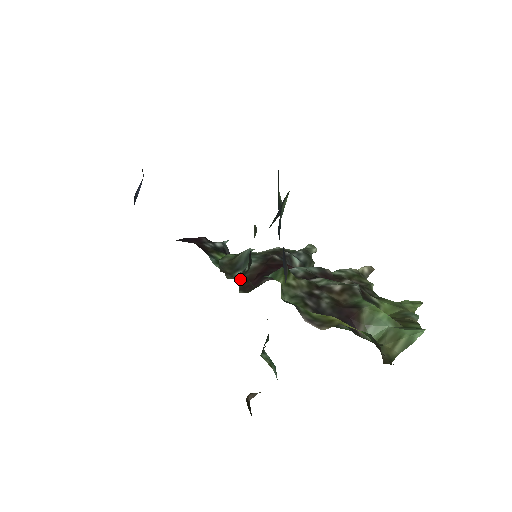
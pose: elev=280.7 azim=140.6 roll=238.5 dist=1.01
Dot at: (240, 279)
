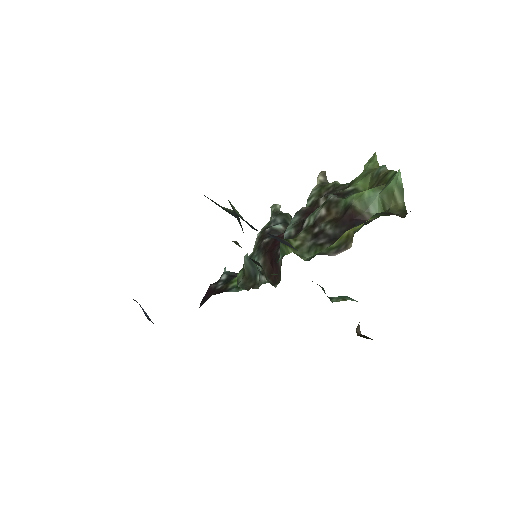
Dot at: occluded
